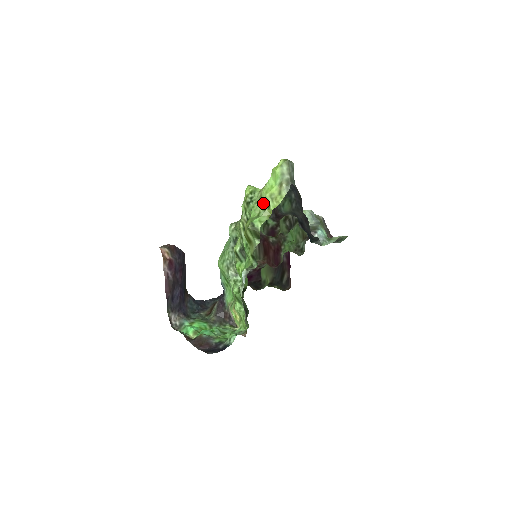
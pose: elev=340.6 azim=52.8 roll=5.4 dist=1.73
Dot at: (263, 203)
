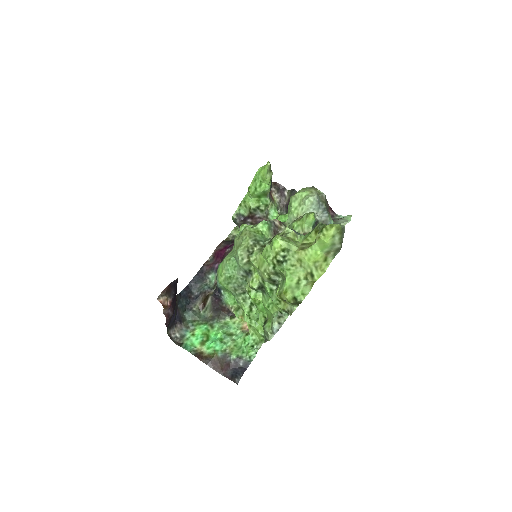
Dot at: (304, 271)
